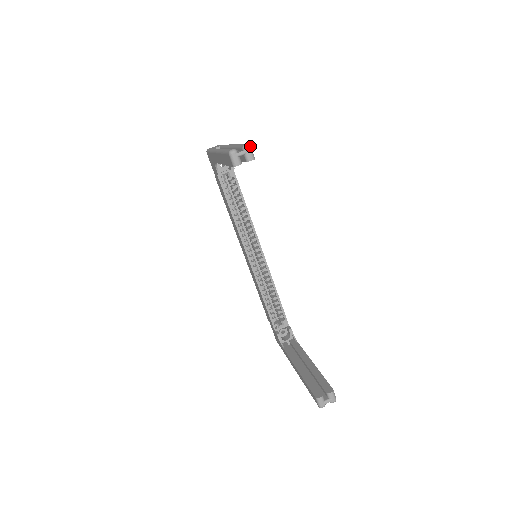
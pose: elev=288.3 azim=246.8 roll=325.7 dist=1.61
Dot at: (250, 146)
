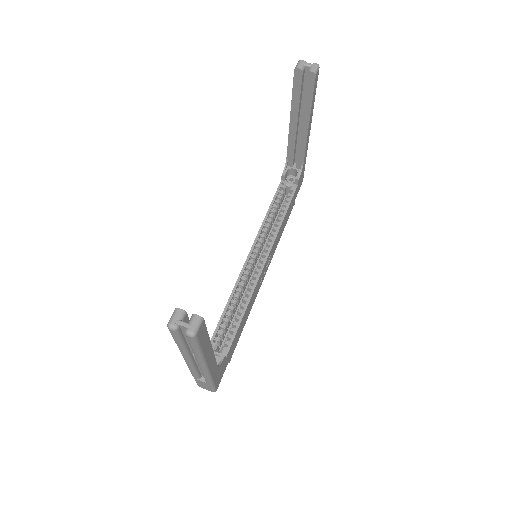
Dot at: occluded
